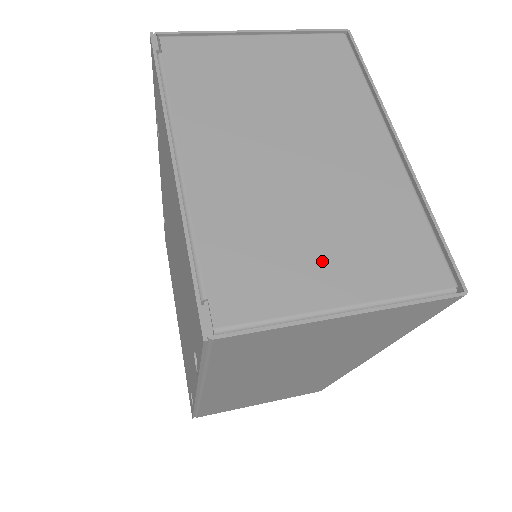
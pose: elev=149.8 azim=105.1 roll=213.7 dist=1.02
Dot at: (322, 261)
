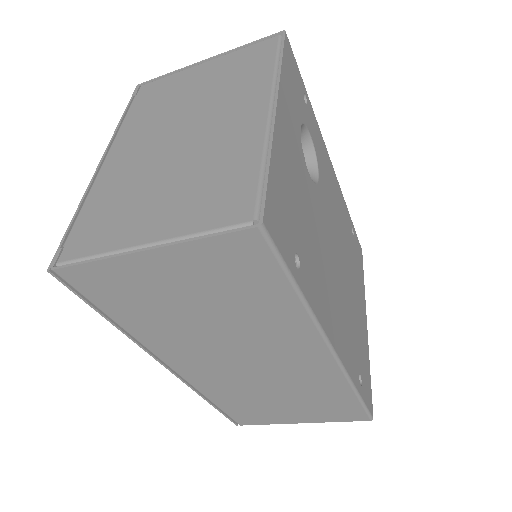
Dot at: (152, 211)
